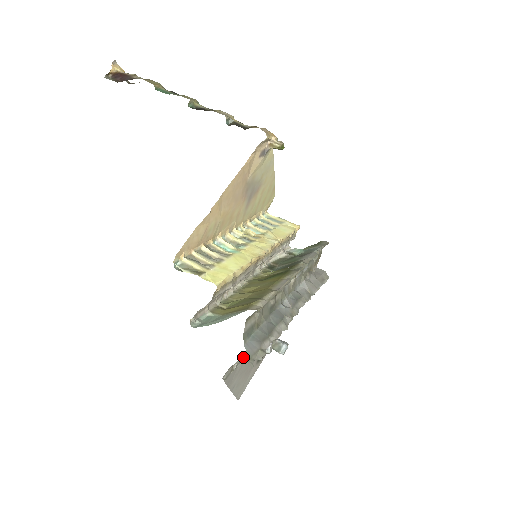
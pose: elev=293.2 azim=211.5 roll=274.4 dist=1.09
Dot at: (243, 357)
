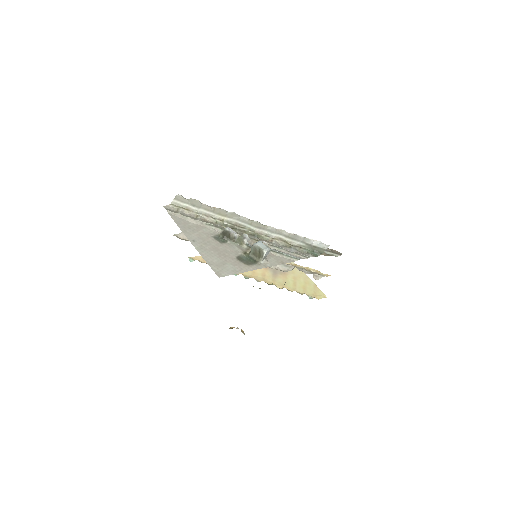
Dot at: (192, 218)
